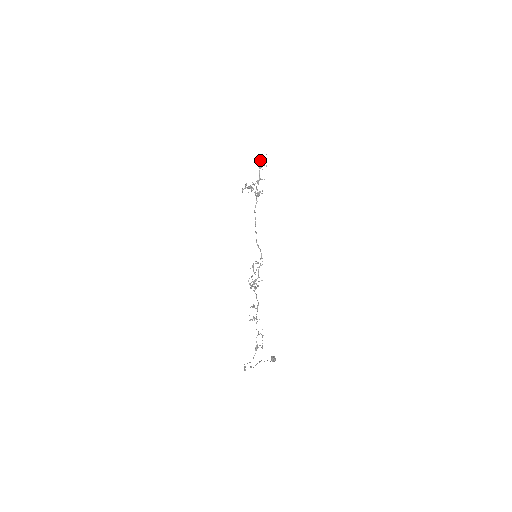
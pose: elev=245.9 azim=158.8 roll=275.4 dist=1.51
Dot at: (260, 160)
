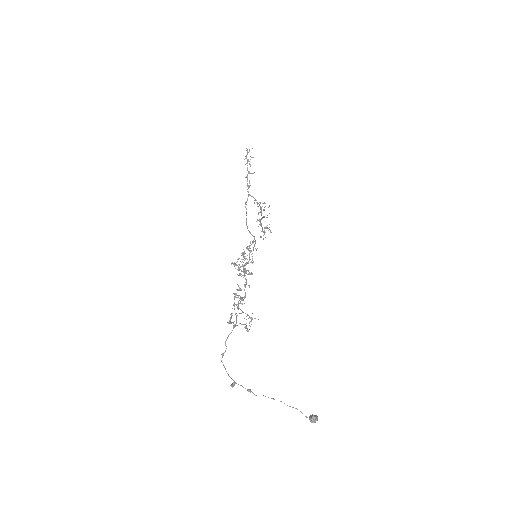
Dot at: (246, 155)
